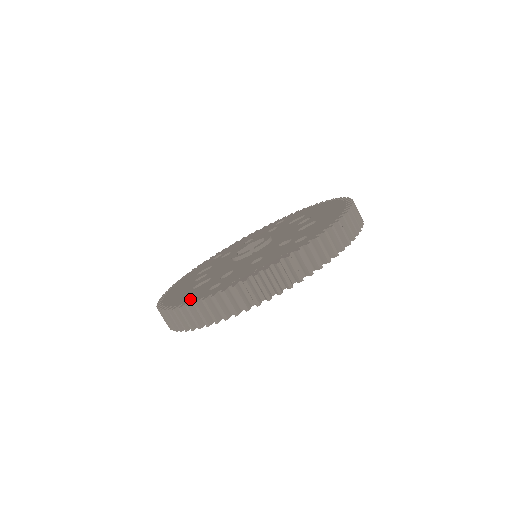
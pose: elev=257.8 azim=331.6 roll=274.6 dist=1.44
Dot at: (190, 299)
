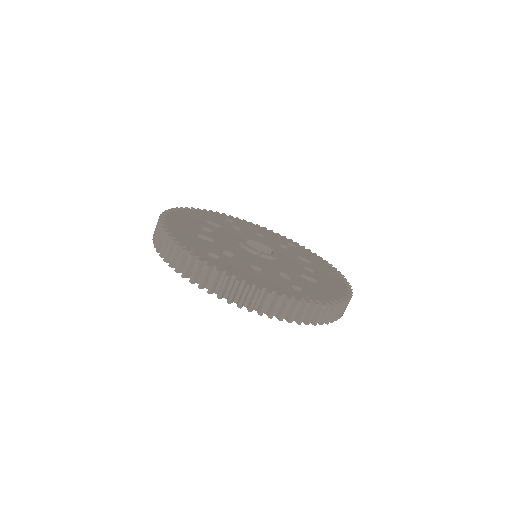
Dot at: (190, 245)
